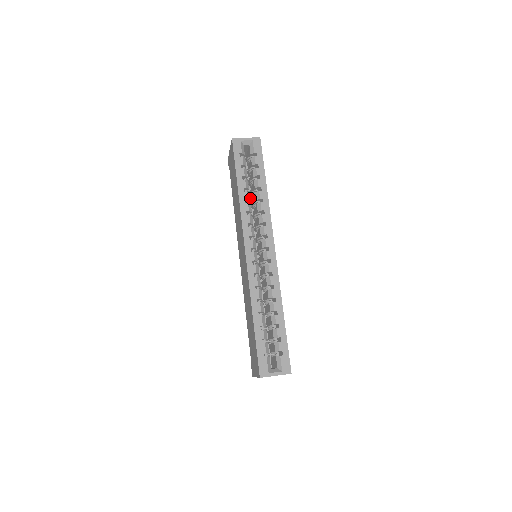
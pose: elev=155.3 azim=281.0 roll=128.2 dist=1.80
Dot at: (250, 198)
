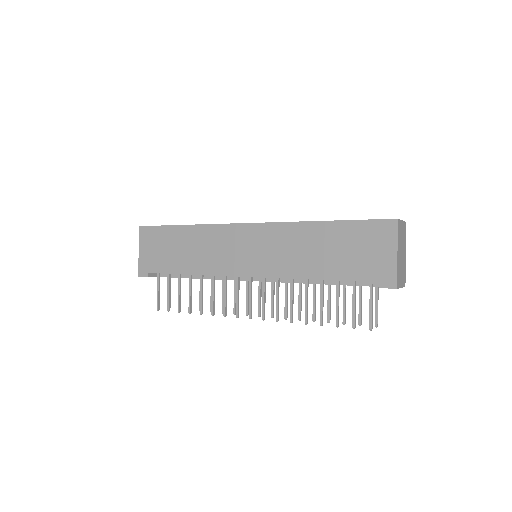
Dot at: occluded
